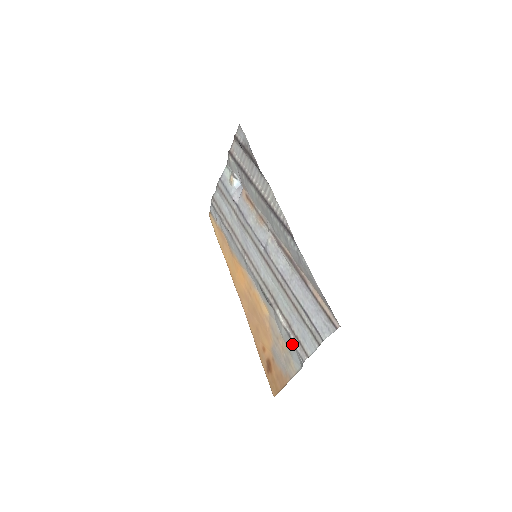
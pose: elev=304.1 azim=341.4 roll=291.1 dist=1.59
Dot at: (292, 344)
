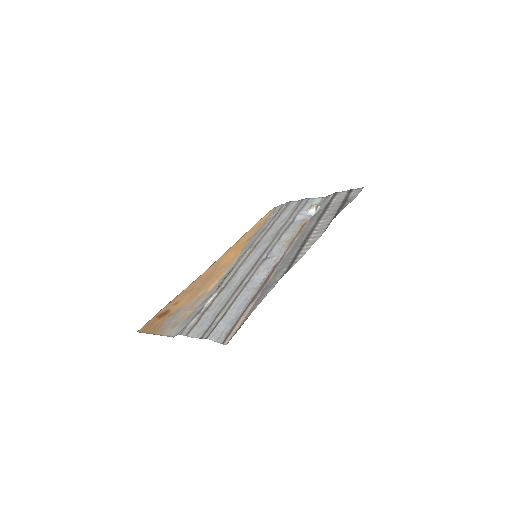
Dot at: (192, 319)
